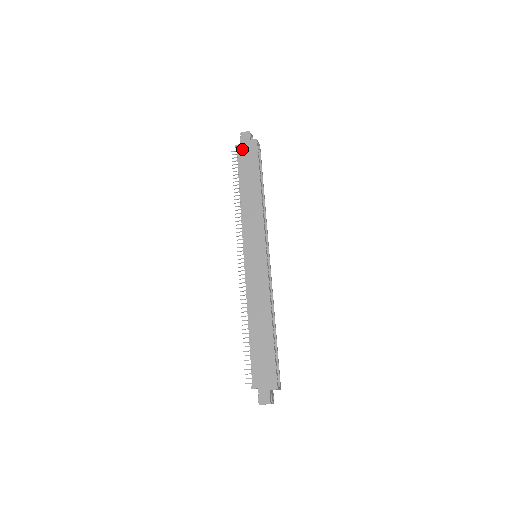
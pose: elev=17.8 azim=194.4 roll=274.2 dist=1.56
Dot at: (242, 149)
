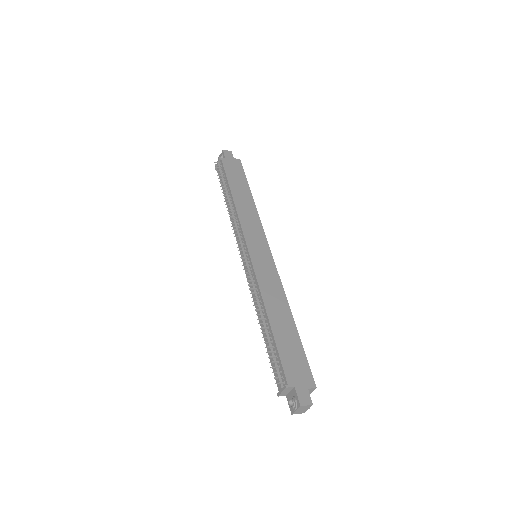
Dot at: (227, 162)
